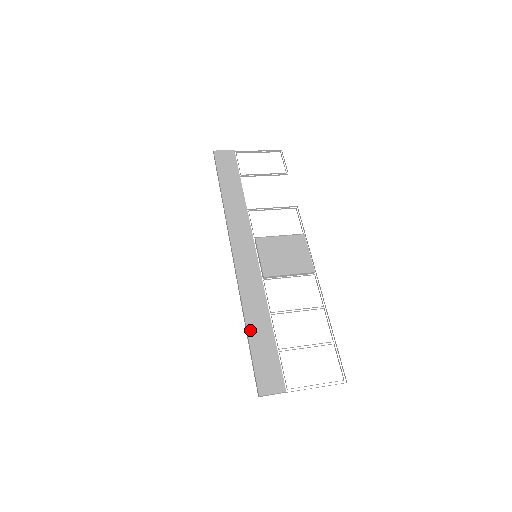
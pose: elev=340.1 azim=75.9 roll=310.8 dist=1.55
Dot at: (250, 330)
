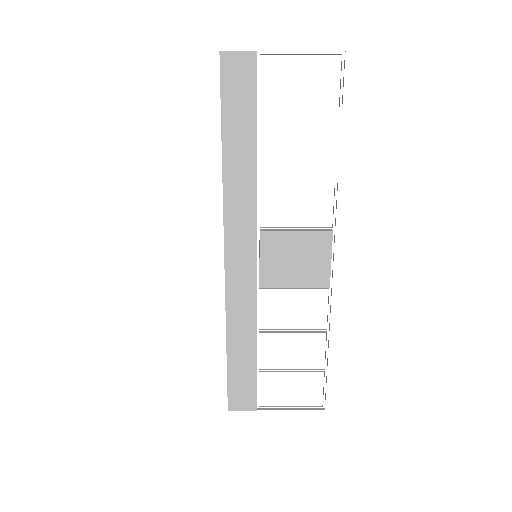
Dot at: (230, 349)
